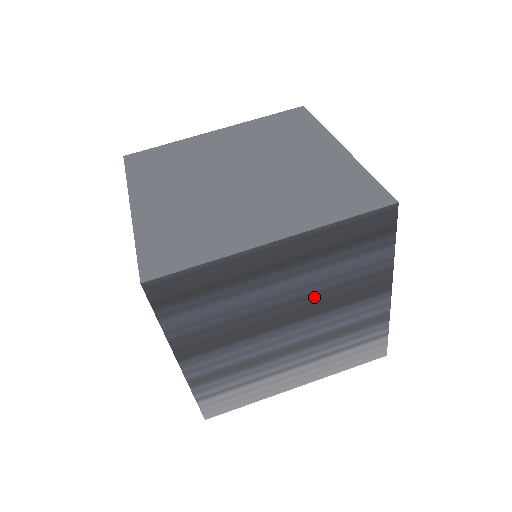
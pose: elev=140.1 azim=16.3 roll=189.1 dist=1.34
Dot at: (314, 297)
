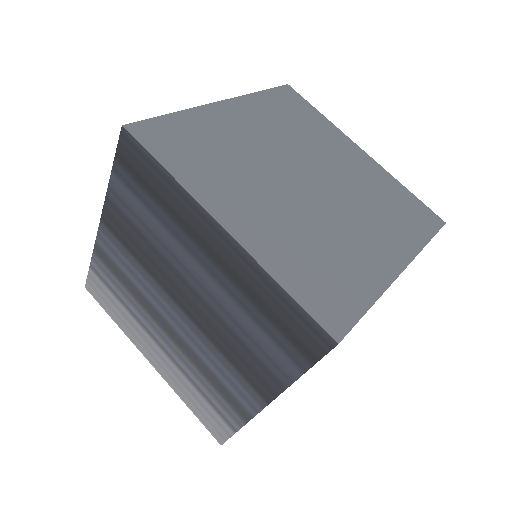
Dot at: occluded
